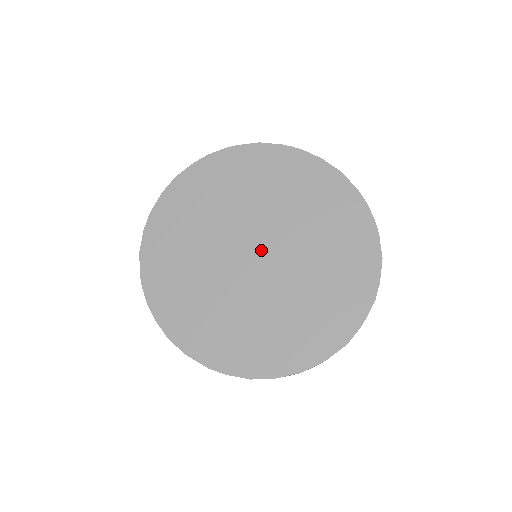
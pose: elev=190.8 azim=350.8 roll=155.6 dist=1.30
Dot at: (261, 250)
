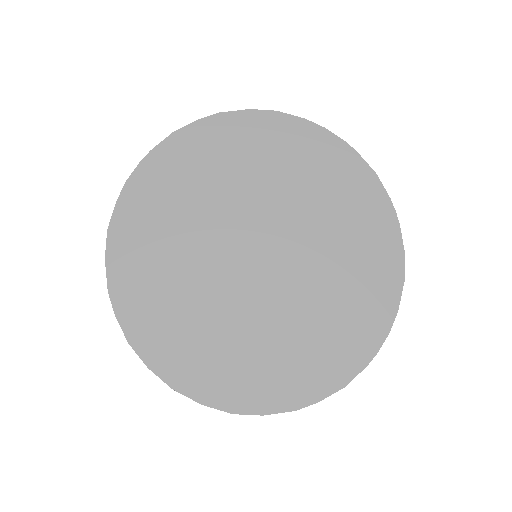
Dot at: (266, 257)
